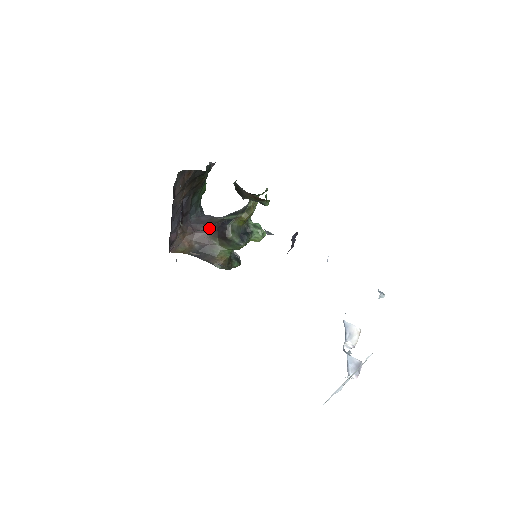
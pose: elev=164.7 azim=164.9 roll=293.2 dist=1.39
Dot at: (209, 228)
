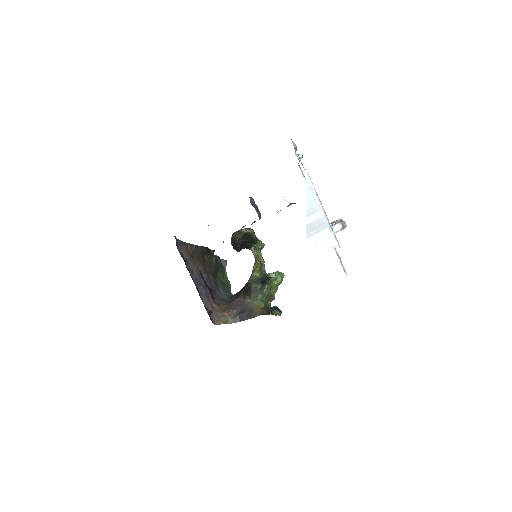
Dot at: (238, 295)
